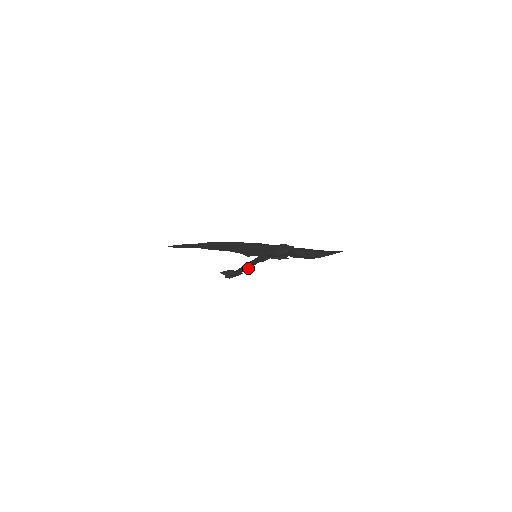
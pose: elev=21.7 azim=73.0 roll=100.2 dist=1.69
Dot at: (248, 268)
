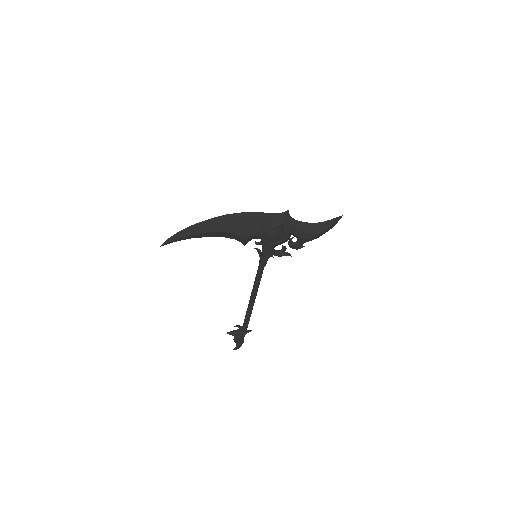
Dot at: (253, 301)
